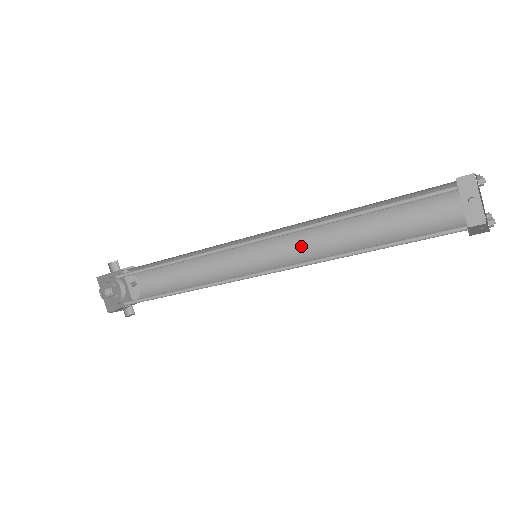
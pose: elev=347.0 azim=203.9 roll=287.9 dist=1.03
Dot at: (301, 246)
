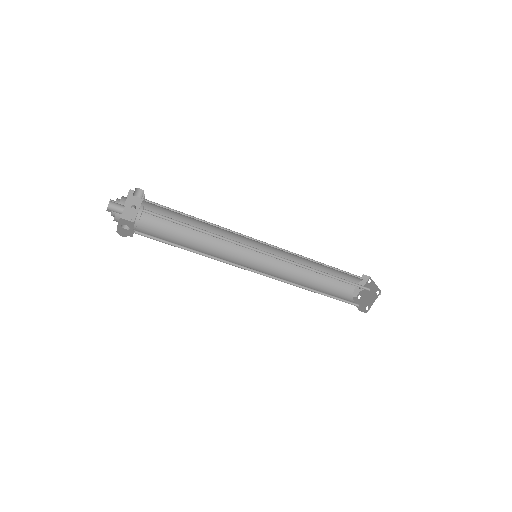
Dot at: (277, 259)
